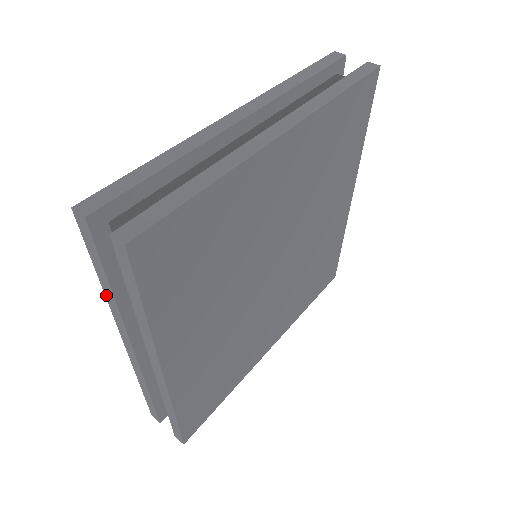
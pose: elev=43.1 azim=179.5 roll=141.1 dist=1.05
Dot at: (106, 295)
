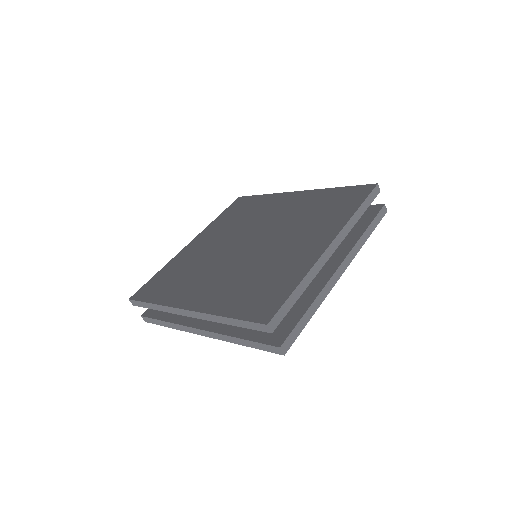
Dot at: (218, 317)
